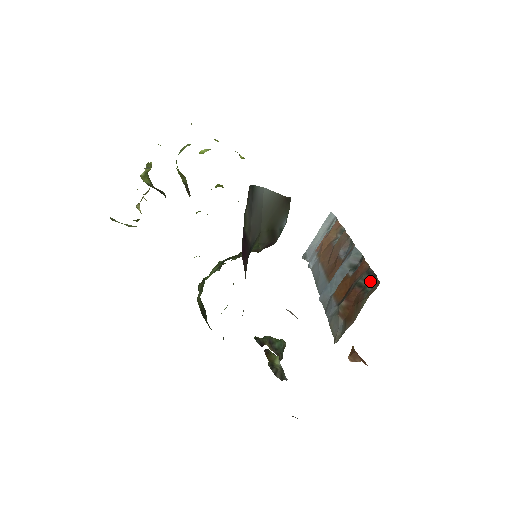
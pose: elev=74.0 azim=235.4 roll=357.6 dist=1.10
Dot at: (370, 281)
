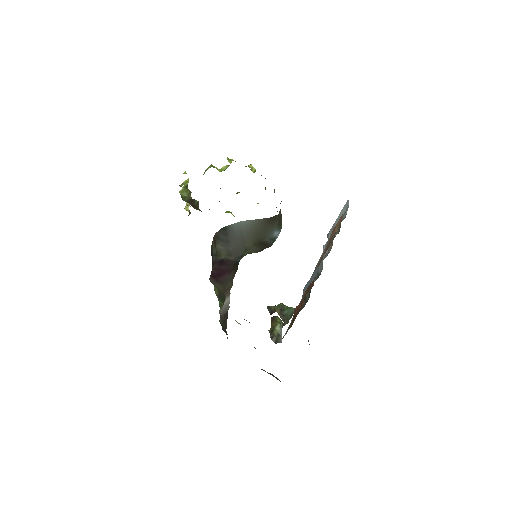
Dot at: (308, 299)
